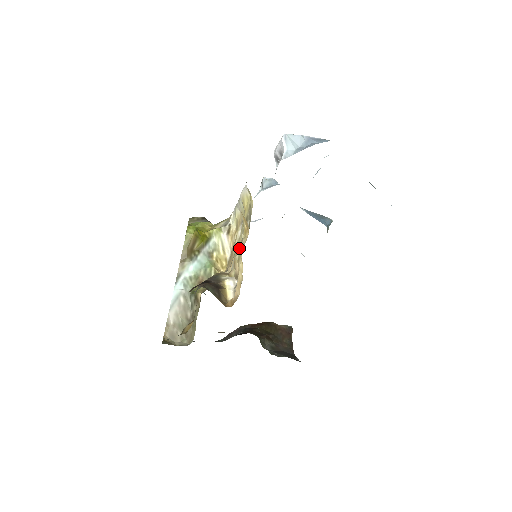
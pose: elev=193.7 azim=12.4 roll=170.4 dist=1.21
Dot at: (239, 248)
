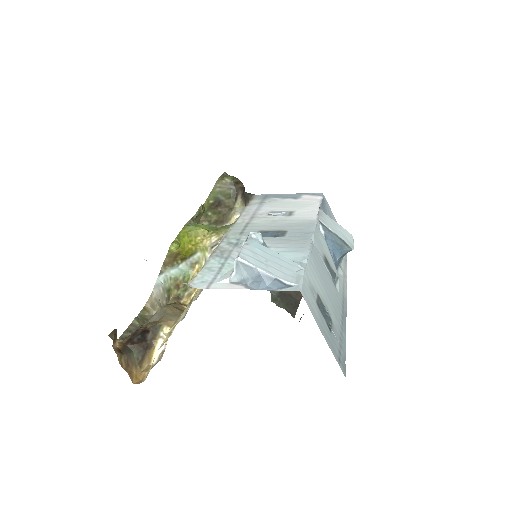
Dot at: occluded
